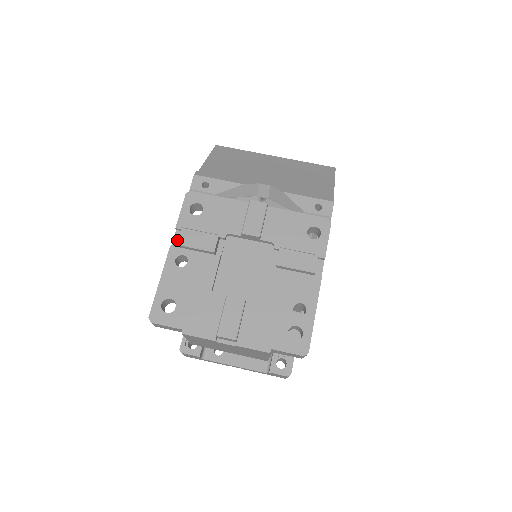
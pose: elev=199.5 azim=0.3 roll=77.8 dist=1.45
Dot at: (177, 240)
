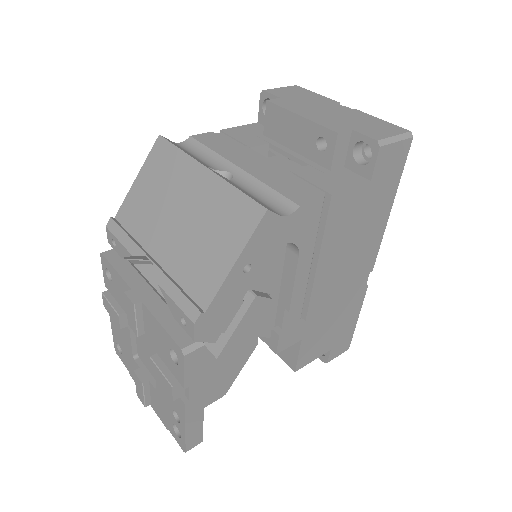
Dot at: occluded
